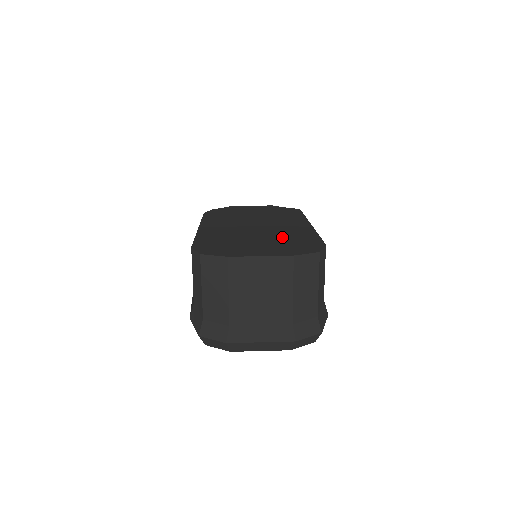
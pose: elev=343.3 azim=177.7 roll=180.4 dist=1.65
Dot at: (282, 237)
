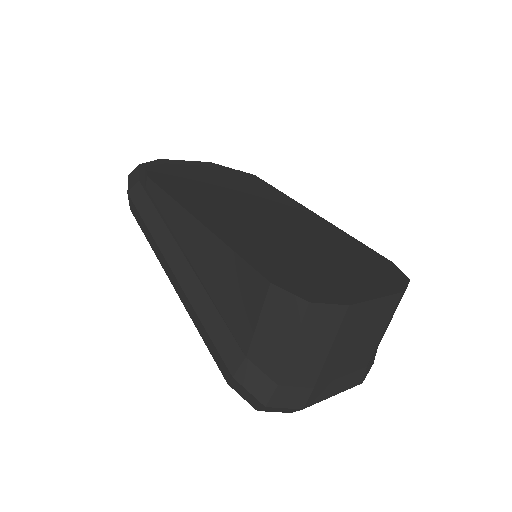
Dot at: (332, 246)
